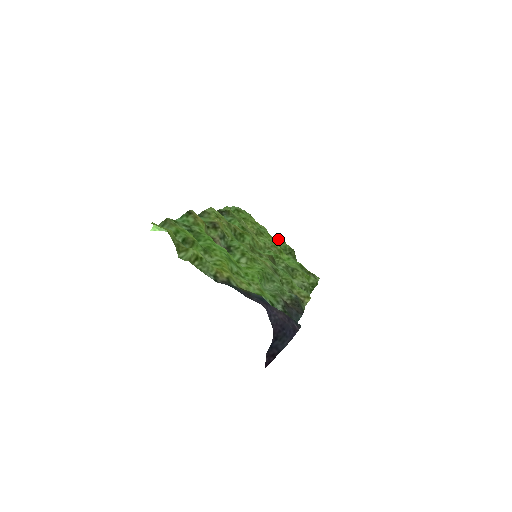
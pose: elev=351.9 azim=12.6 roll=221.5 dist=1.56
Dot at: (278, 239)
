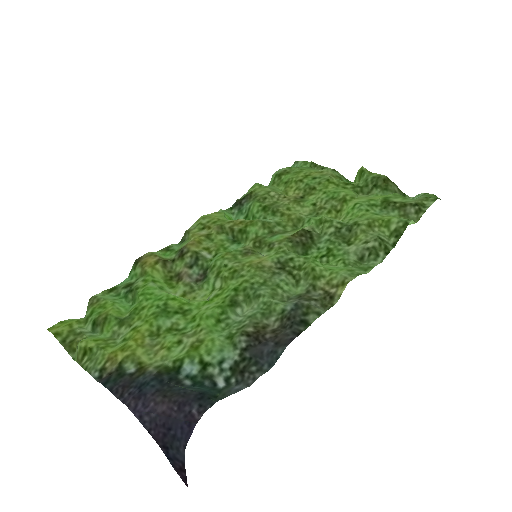
Dot at: (357, 172)
